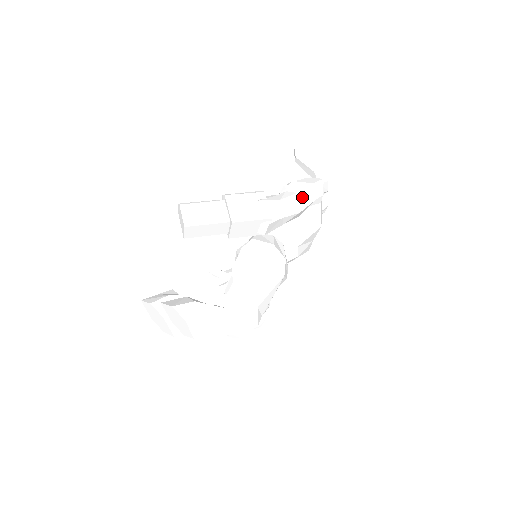
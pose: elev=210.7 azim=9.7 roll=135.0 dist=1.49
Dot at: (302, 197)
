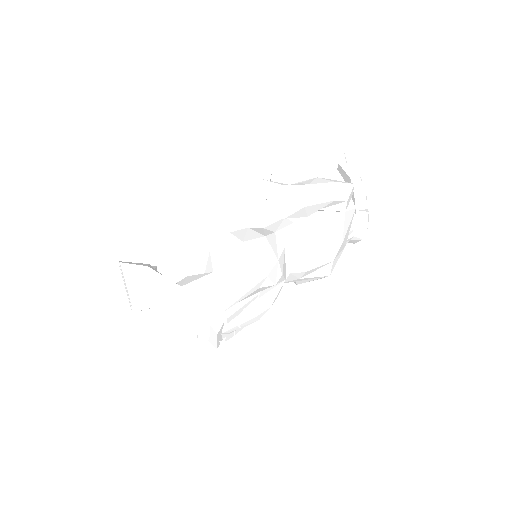
Dot at: (315, 191)
